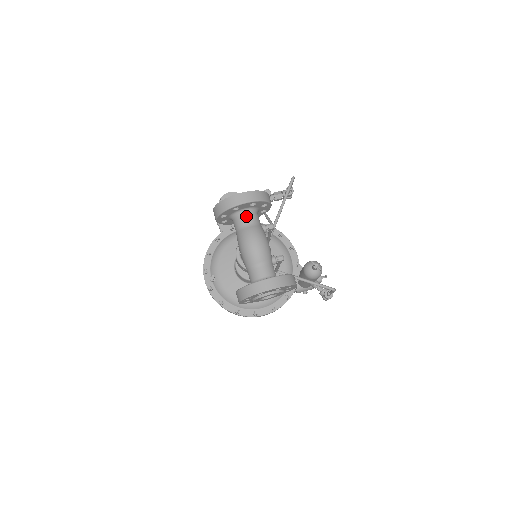
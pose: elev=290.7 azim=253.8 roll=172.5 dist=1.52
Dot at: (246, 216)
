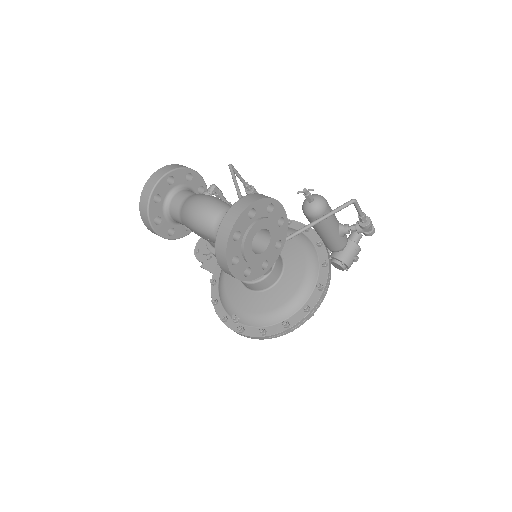
Dot at: (176, 198)
